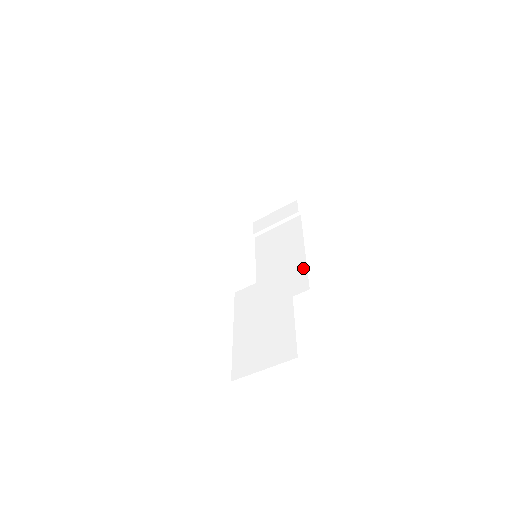
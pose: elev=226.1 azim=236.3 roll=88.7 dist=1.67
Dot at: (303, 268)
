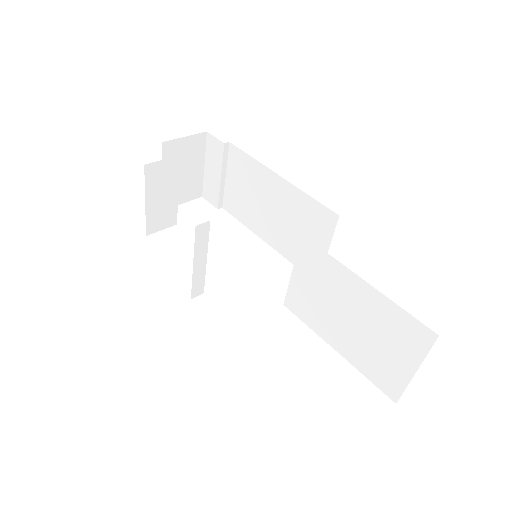
Dot at: (304, 199)
